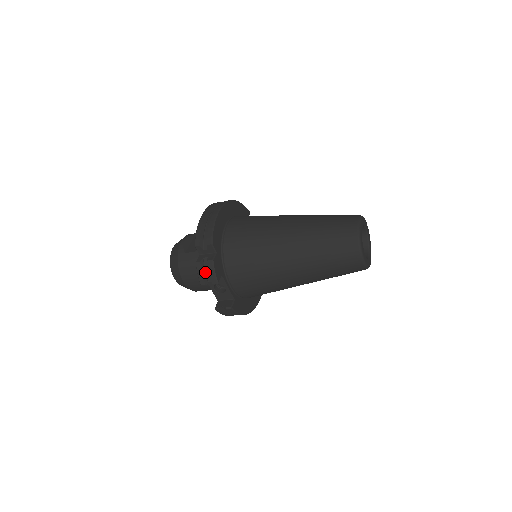
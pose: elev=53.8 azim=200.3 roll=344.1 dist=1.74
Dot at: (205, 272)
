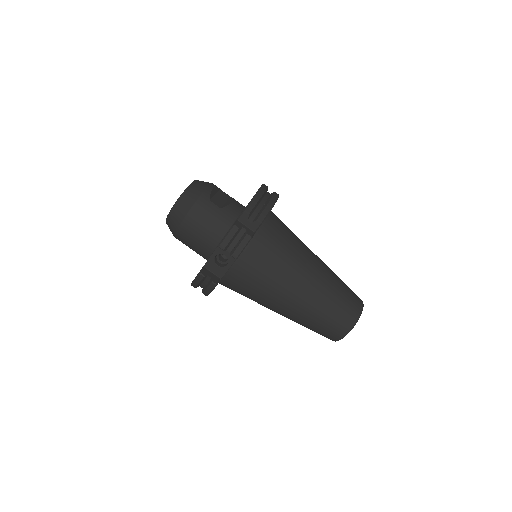
Dot at: (233, 240)
